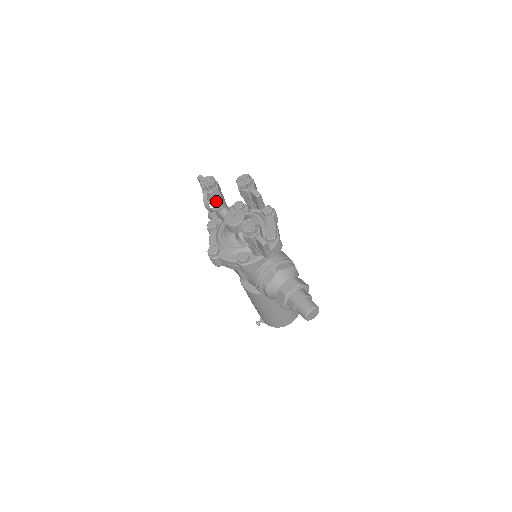
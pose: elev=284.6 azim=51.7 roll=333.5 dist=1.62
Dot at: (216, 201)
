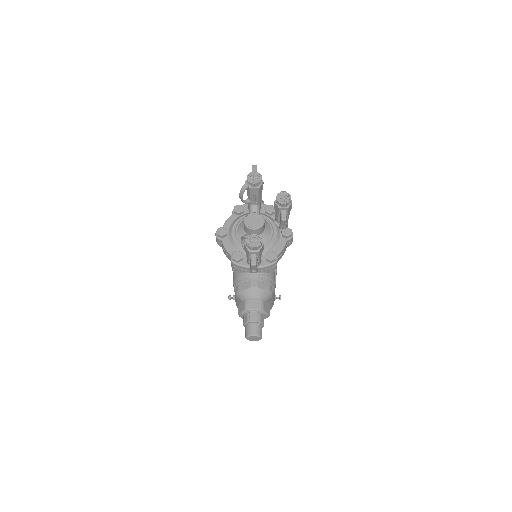
Dot at: (252, 196)
